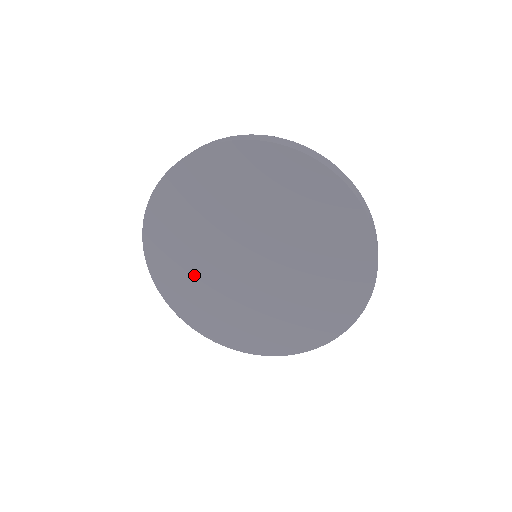
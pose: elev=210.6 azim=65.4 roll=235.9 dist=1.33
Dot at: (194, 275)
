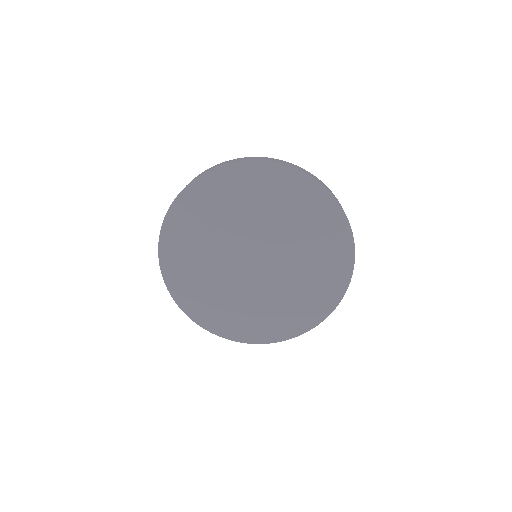
Dot at: (204, 234)
